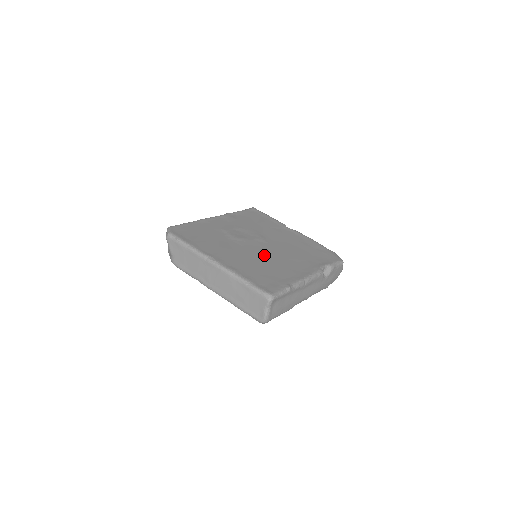
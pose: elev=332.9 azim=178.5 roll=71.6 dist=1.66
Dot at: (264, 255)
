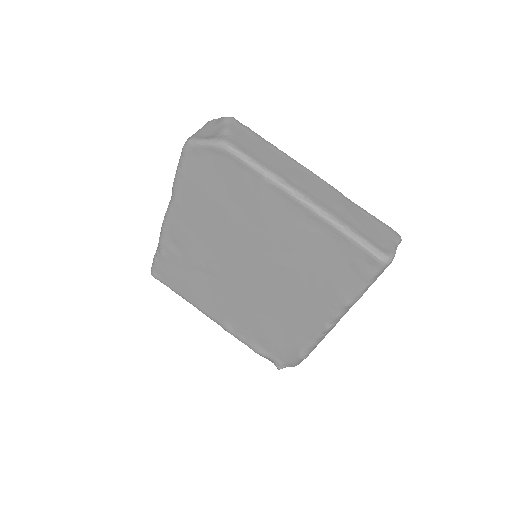
Dot at: occluded
